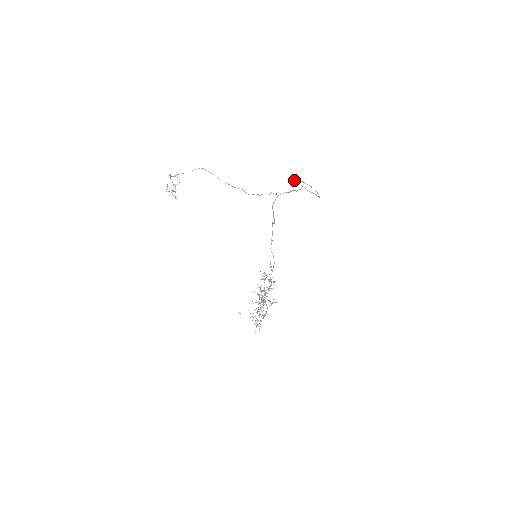
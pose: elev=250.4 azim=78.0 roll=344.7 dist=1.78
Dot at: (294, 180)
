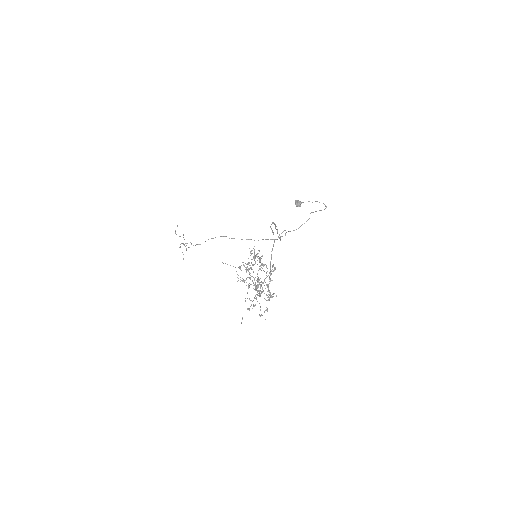
Dot at: (300, 202)
